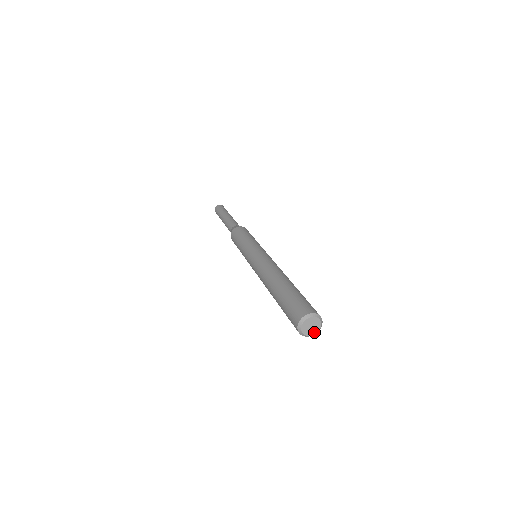
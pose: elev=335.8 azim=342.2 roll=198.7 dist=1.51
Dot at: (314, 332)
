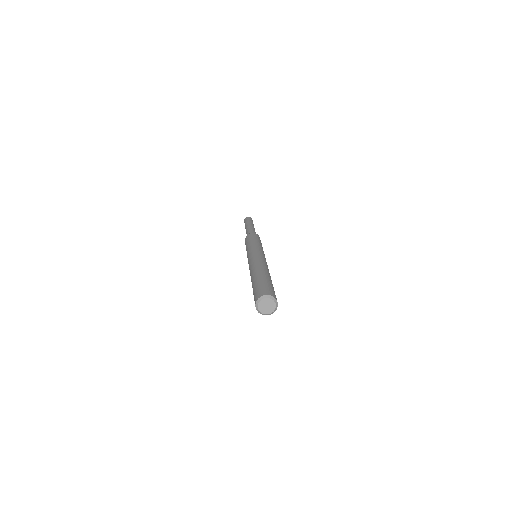
Dot at: (272, 310)
